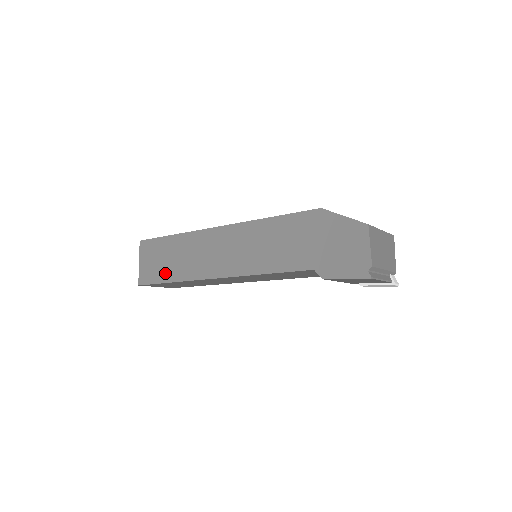
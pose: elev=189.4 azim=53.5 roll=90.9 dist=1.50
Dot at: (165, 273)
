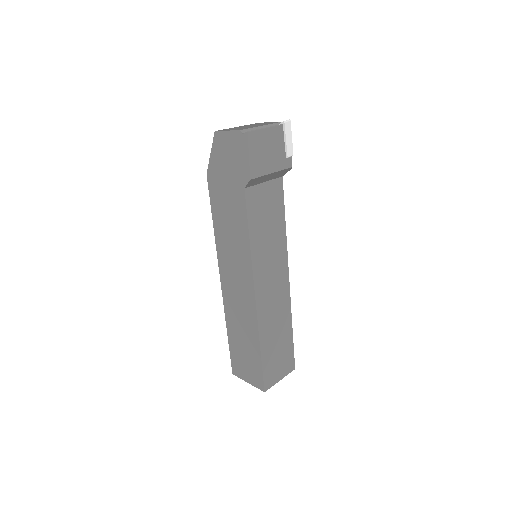
Dot at: (254, 355)
